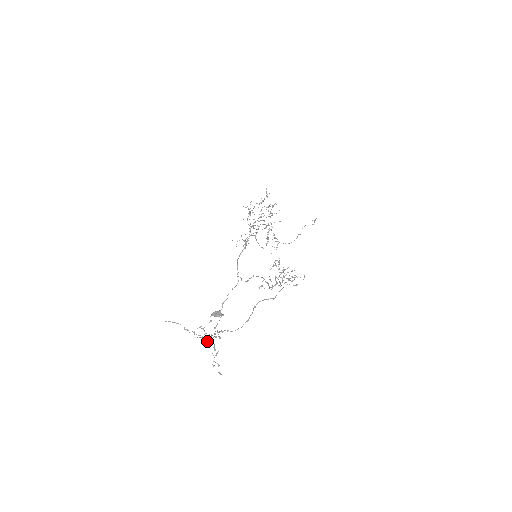
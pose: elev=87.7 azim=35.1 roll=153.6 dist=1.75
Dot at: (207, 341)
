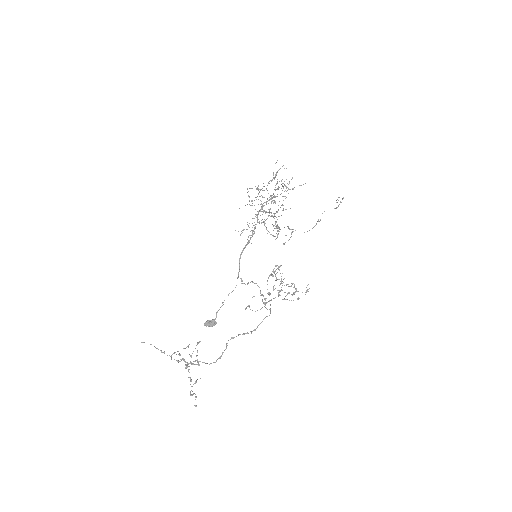
Dot at: (185, 367)
